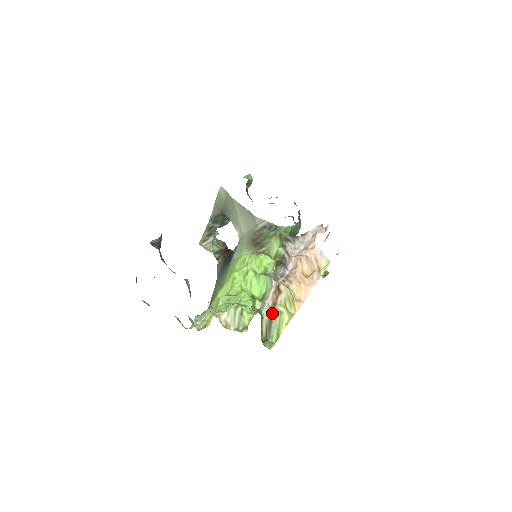
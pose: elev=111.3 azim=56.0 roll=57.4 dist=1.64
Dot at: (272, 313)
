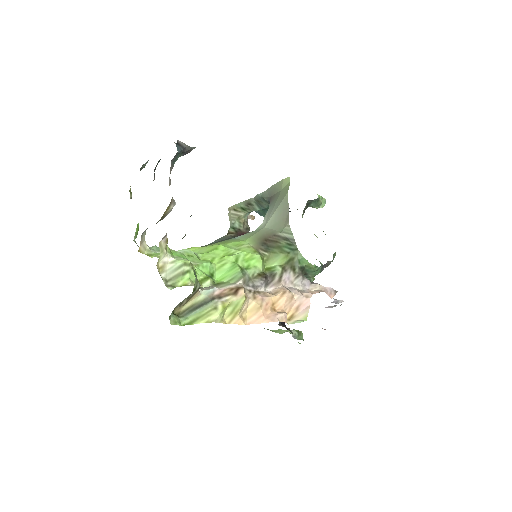
Dot at: (209, 301)
